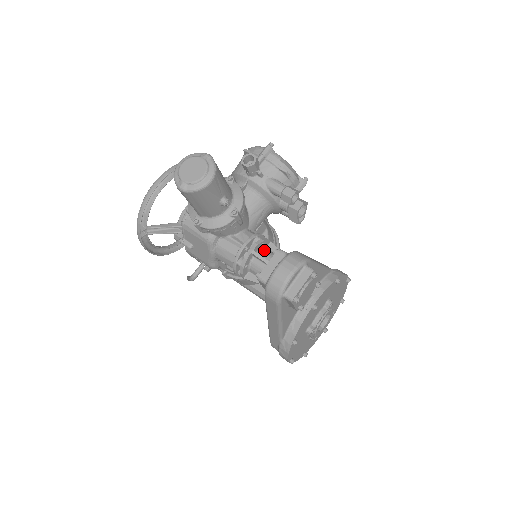
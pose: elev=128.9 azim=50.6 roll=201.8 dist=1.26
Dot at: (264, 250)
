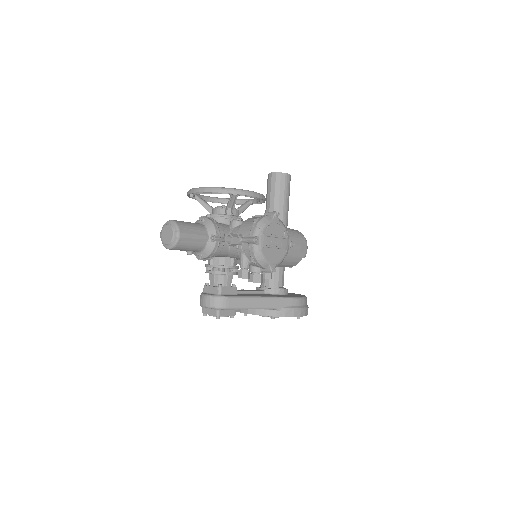
Dot at: (221, 276)
